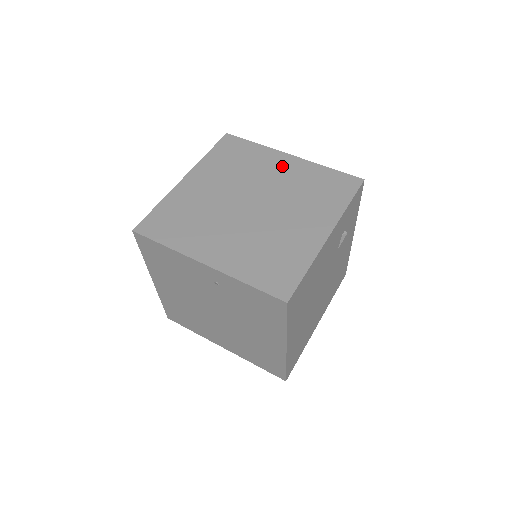
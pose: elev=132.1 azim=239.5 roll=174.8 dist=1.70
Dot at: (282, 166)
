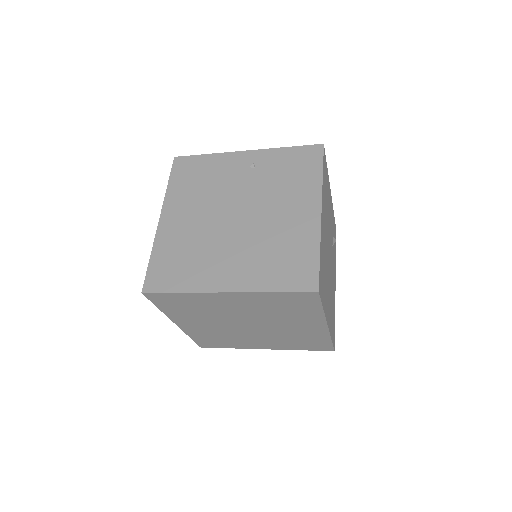
Dot at: occluded
